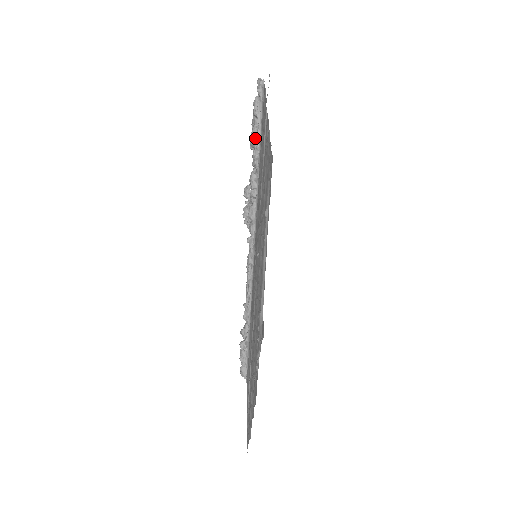
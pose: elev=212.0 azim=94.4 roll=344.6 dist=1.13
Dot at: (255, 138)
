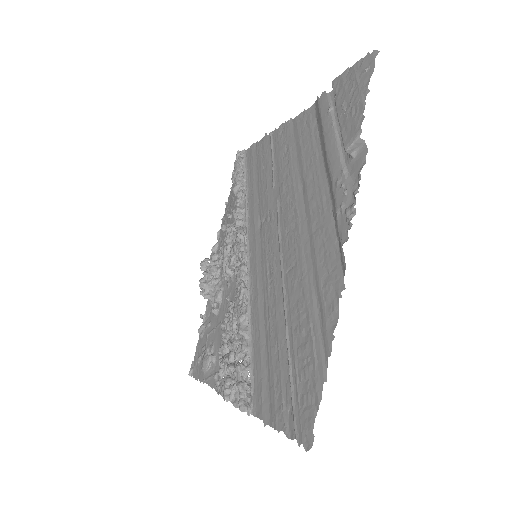
Dot at: (240, 181)
